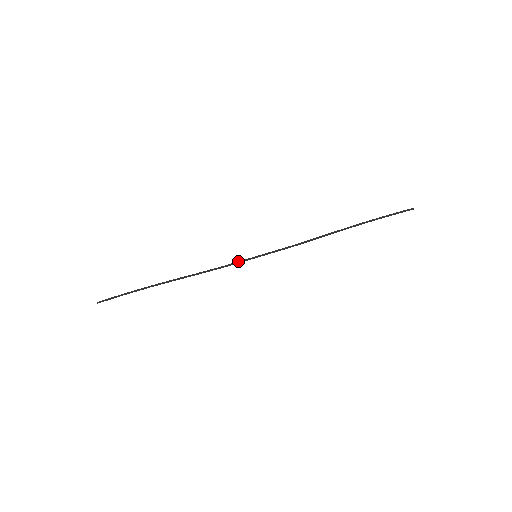
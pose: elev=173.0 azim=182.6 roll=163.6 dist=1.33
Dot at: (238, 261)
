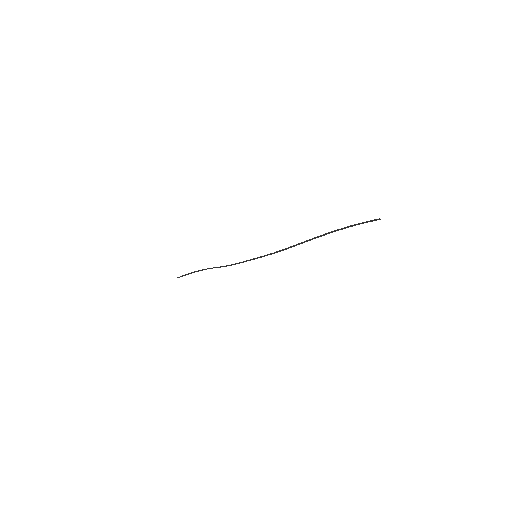
Dot at: occluded
